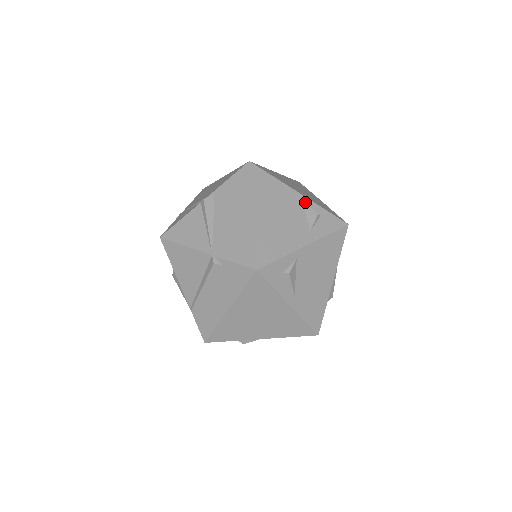
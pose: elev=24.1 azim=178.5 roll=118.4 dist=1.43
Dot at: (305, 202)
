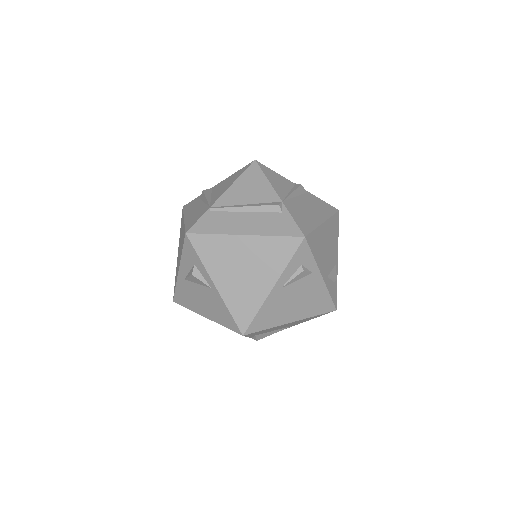
Dot at: (336, 266)
